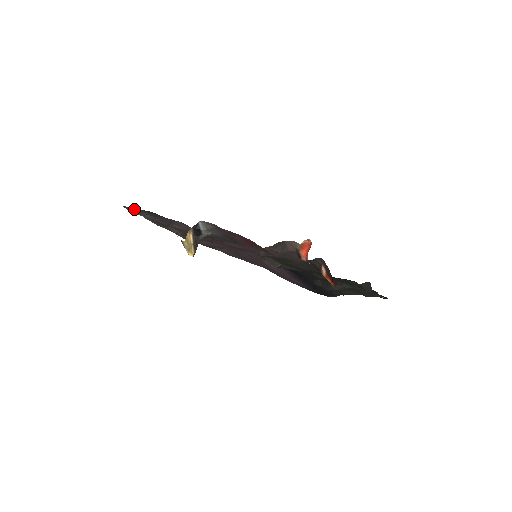
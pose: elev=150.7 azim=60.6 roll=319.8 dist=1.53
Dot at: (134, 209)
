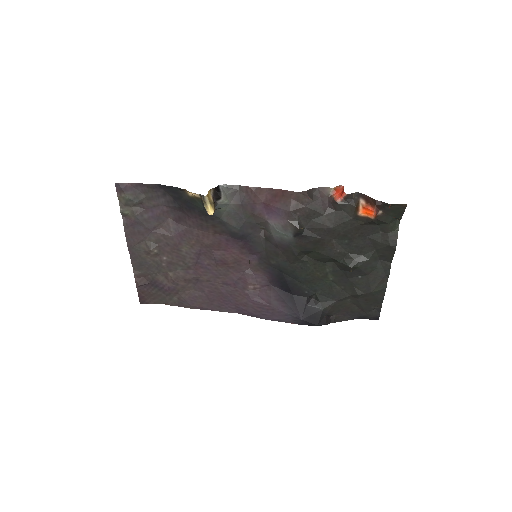
Dot at: (132, 188)
